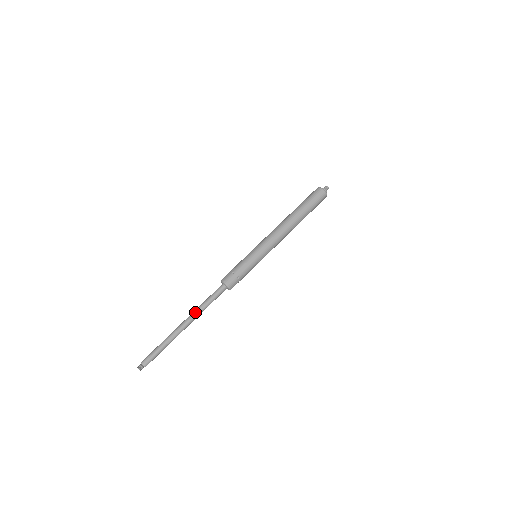
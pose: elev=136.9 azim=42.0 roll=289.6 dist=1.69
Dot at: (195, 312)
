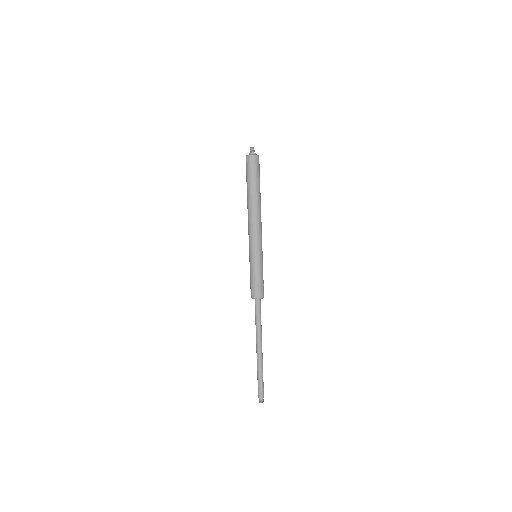
Dot at: (259, 336)
